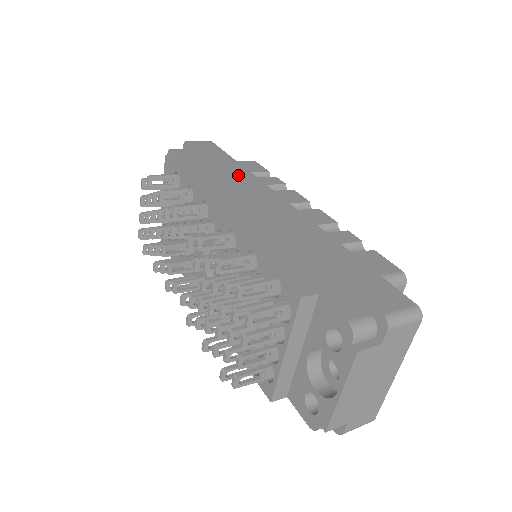
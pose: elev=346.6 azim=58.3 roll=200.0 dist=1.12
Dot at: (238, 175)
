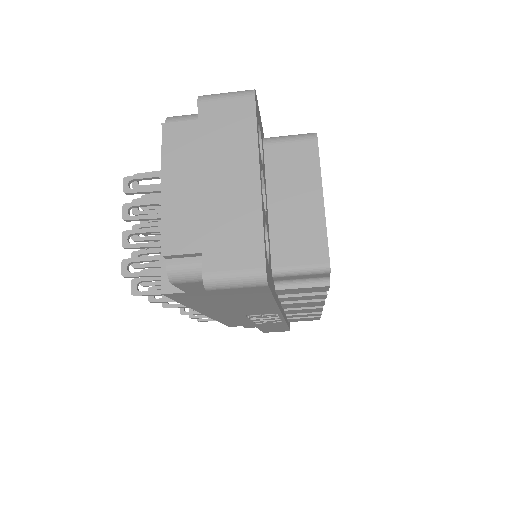
Dot at: occluded
